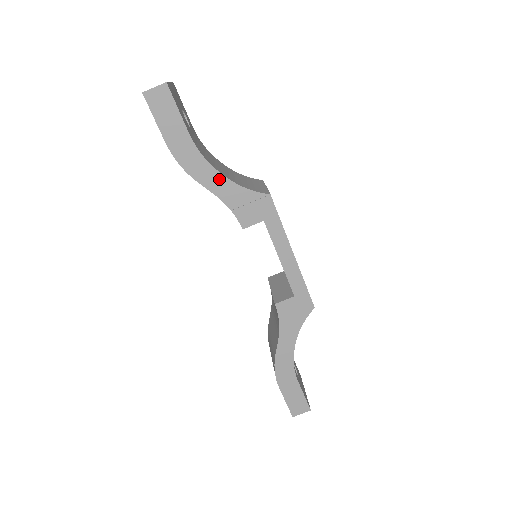
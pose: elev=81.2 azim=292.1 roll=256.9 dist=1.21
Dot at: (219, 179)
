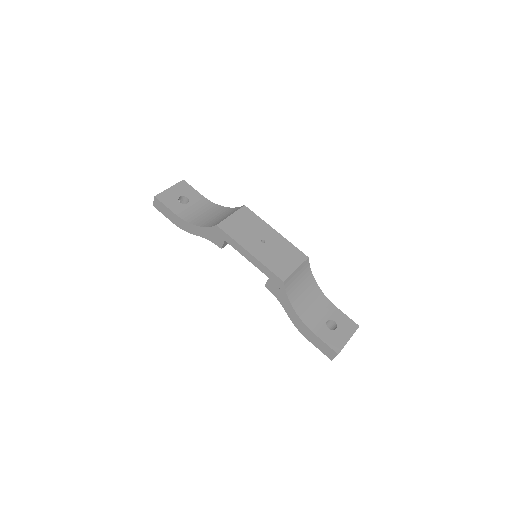
Dot at: (196, 228)
